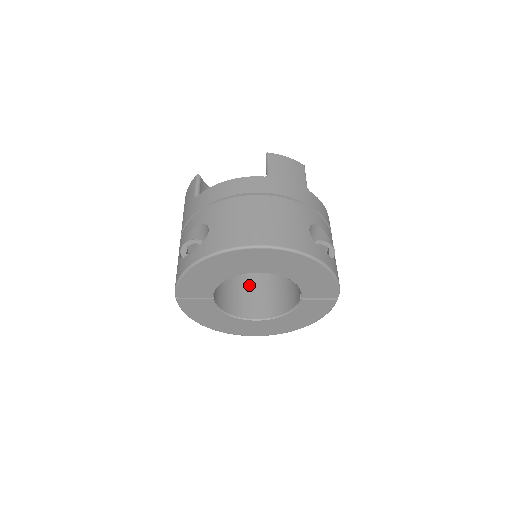
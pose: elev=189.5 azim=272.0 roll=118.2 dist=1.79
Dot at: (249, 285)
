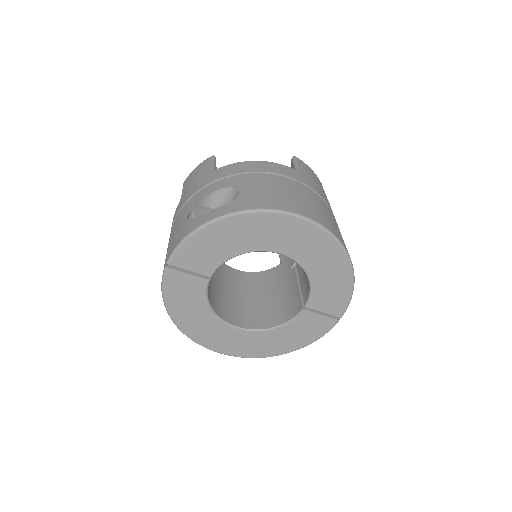
Dot at: (231, 293)
